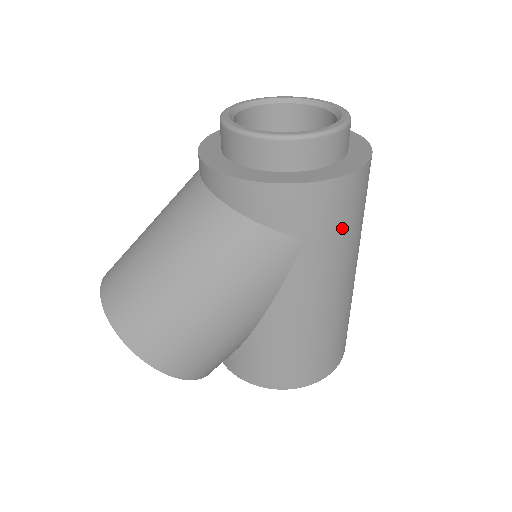
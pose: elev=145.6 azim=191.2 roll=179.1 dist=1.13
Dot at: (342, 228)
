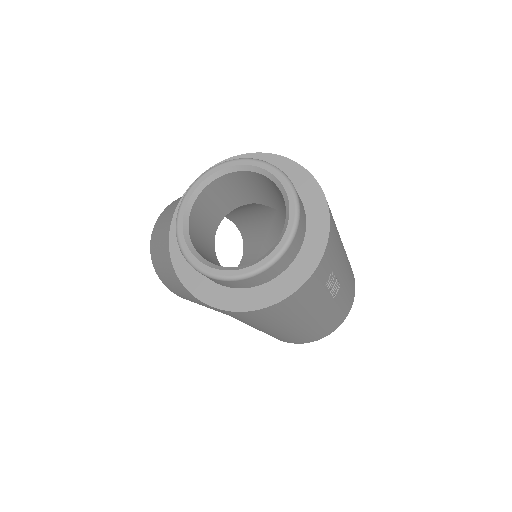
Dot at: (264, 320)
